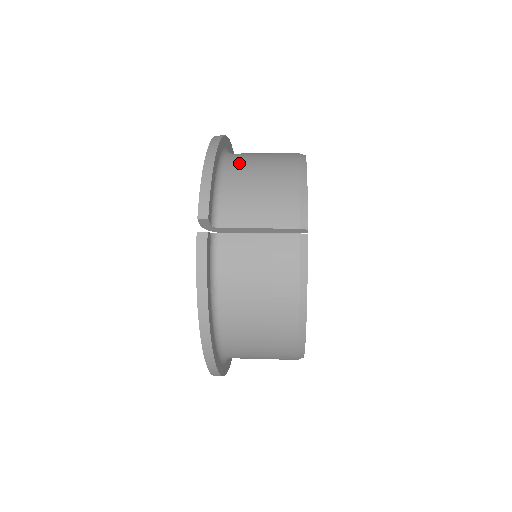
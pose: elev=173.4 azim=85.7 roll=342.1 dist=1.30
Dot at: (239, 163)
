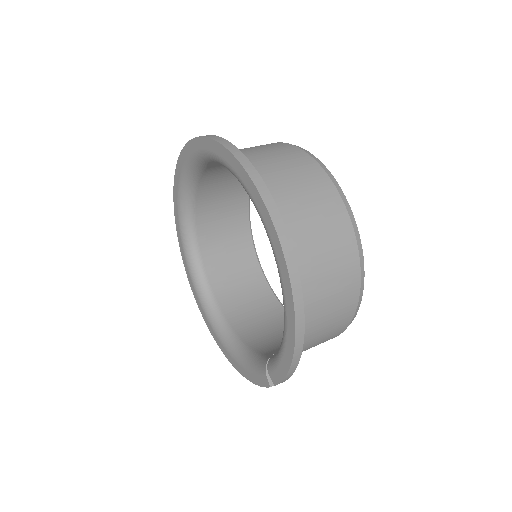
Dot at: (309, 314)
